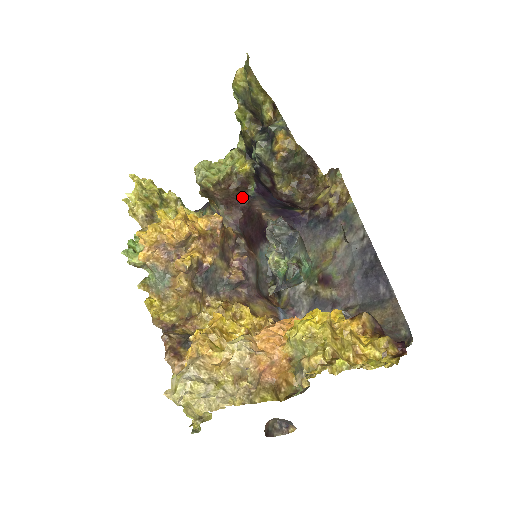
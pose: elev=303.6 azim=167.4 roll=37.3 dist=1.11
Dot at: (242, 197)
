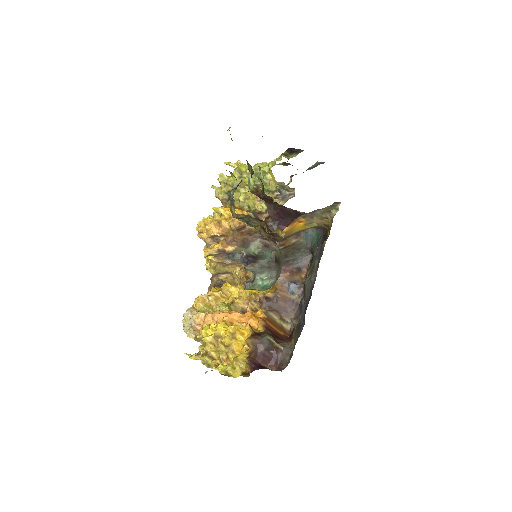
Dot at: occluded
